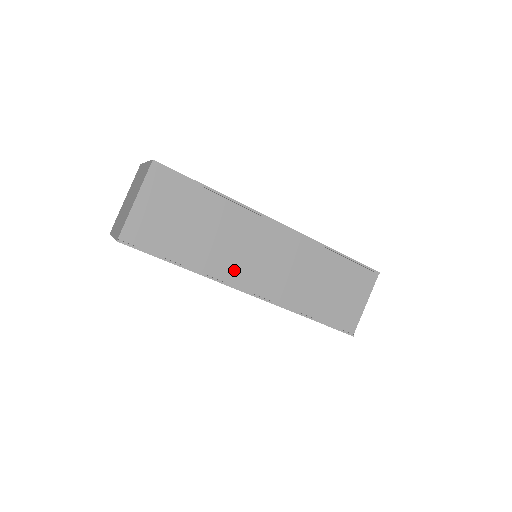
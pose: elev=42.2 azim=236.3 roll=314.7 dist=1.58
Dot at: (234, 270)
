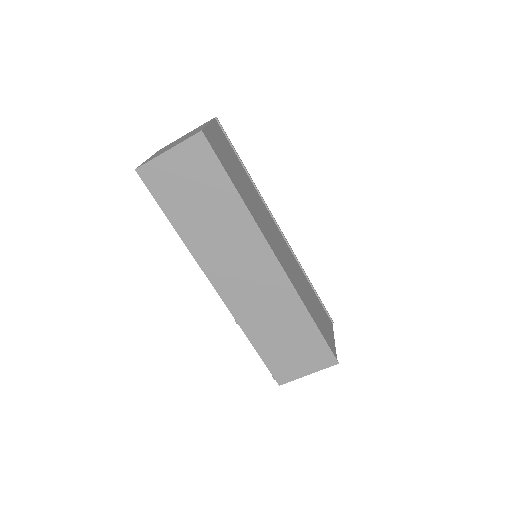
Dot at: (264, 232)
